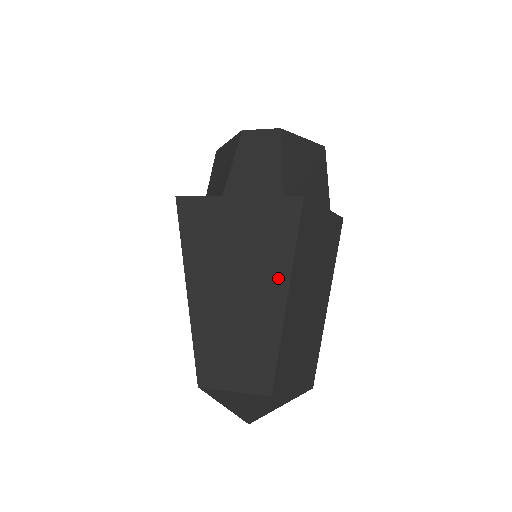
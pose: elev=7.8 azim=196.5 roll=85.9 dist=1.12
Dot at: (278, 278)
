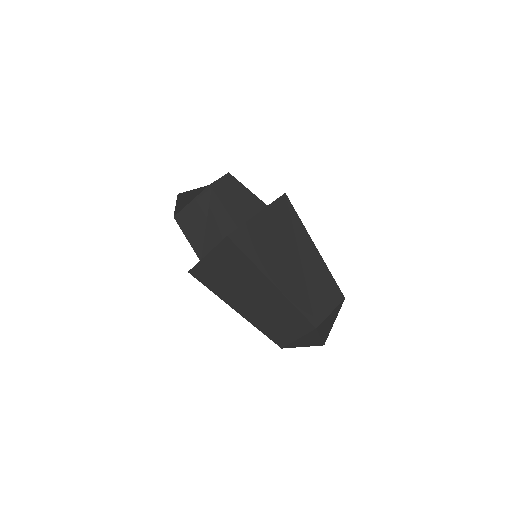
Dot at: (305, 240)
